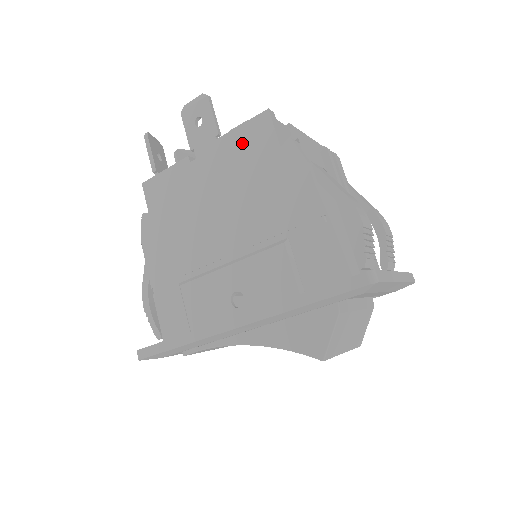
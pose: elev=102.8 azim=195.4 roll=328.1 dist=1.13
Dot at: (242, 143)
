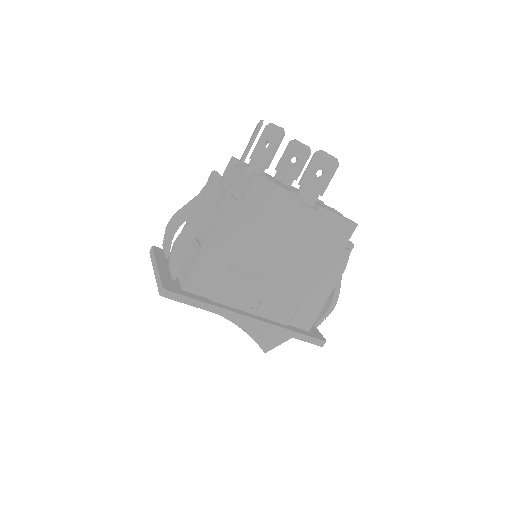
Dot at: (332, 226)
